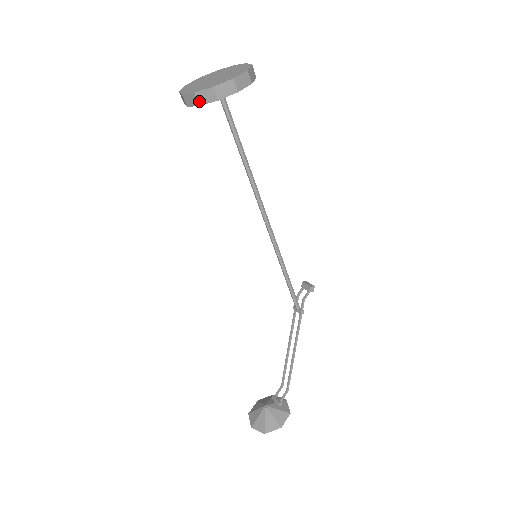
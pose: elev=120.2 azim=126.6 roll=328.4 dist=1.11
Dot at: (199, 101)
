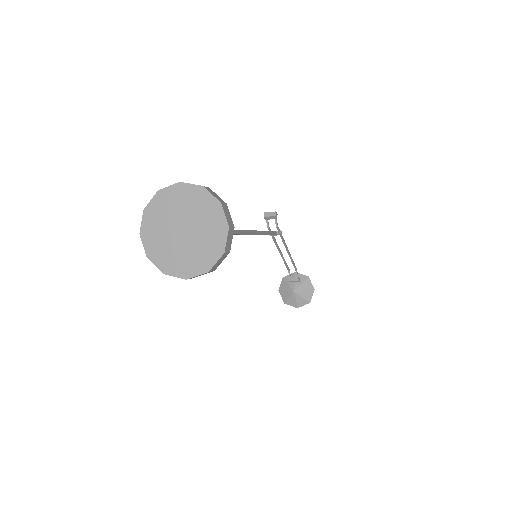
Dot at: (213, 270)
